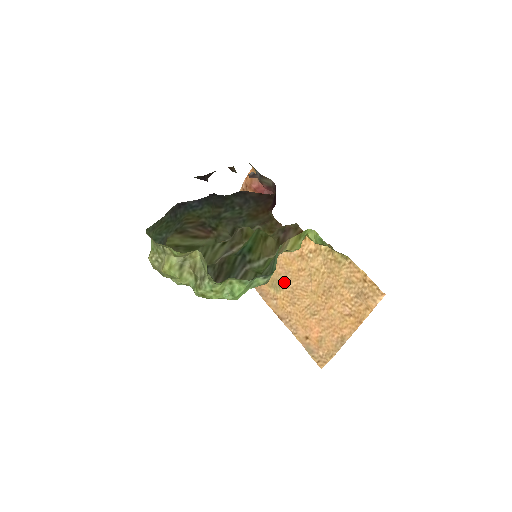
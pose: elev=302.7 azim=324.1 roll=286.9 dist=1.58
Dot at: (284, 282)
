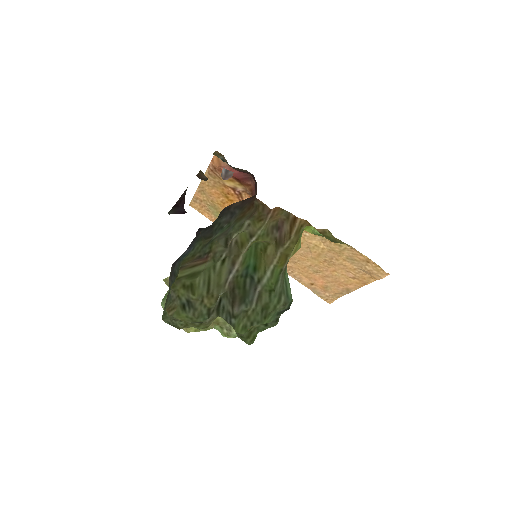
Dot at: occluded
